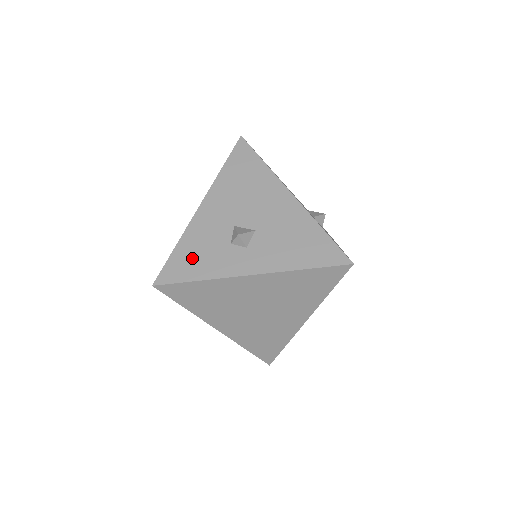
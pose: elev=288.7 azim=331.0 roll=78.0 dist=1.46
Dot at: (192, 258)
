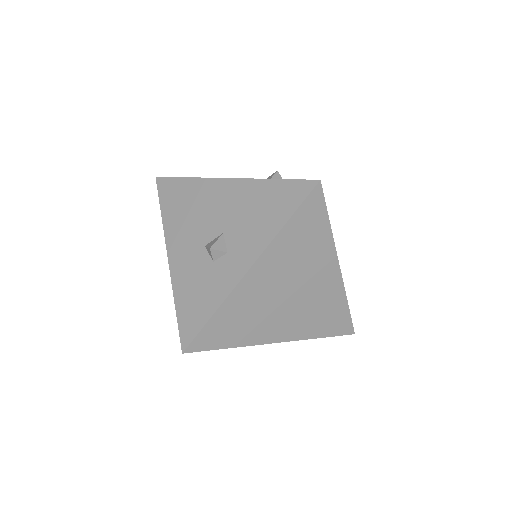
Dot at: (194, 302)
